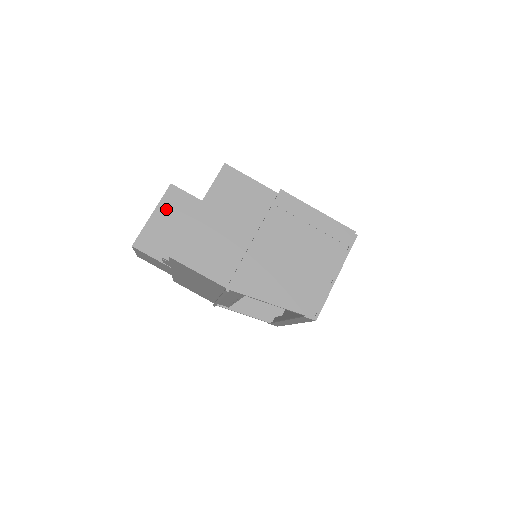
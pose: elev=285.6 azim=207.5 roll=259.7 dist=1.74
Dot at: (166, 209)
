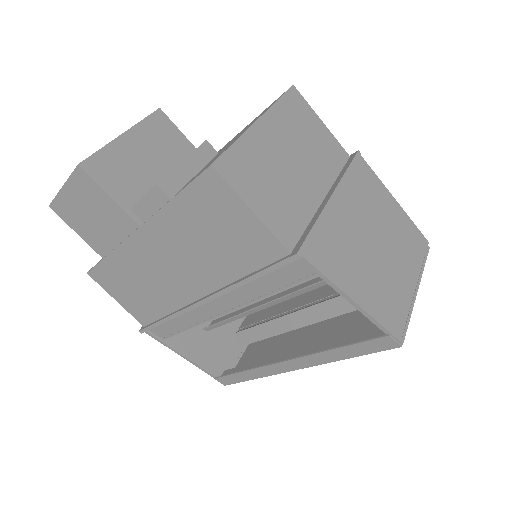
Dot at: (146, 137)
